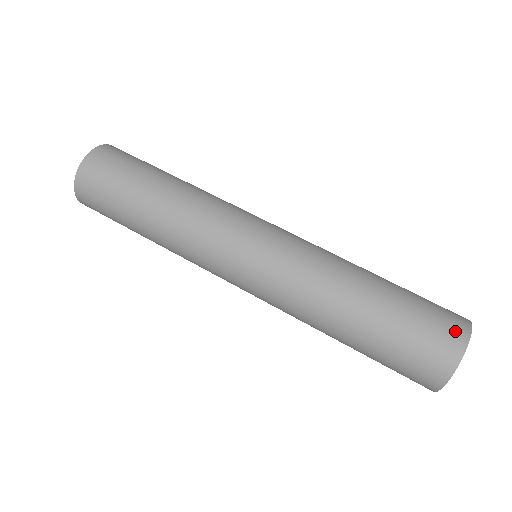
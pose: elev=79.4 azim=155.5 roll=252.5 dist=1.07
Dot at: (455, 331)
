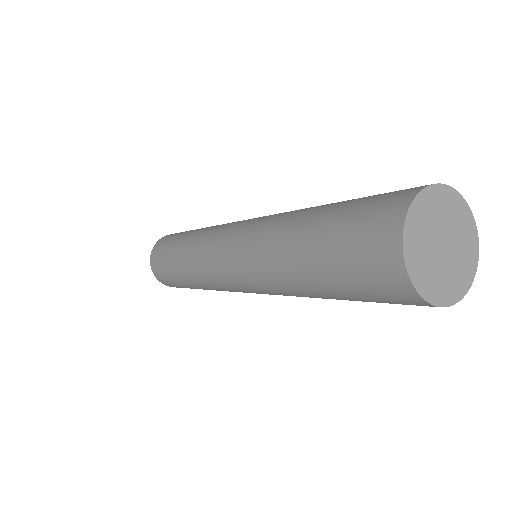
Dot at: (400, 195)
